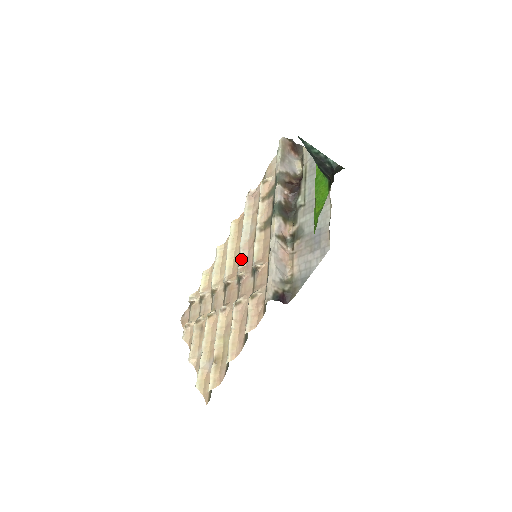
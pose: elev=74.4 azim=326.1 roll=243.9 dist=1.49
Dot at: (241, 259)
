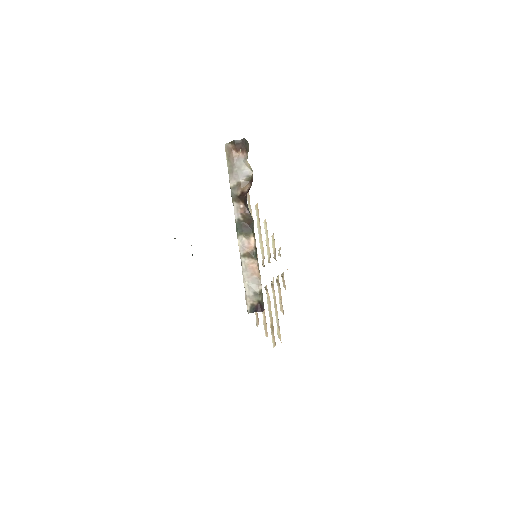
Dot at: occluded
